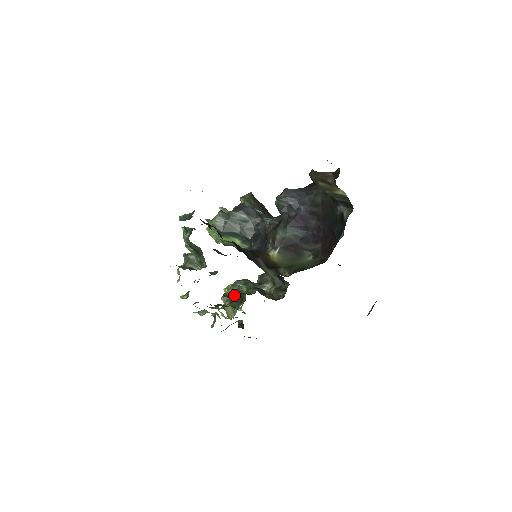
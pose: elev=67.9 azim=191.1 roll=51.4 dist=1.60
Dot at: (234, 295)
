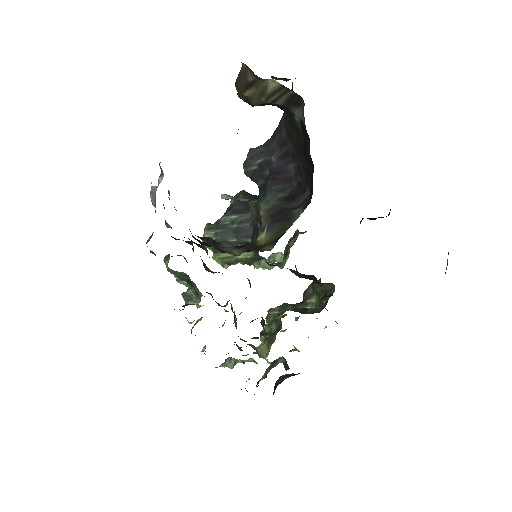
Dot at: (271, 329)
